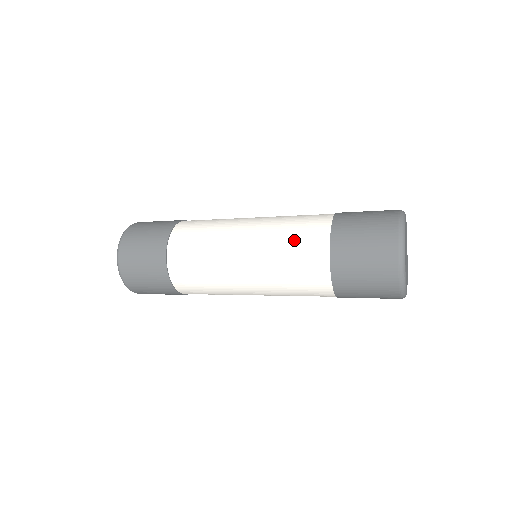
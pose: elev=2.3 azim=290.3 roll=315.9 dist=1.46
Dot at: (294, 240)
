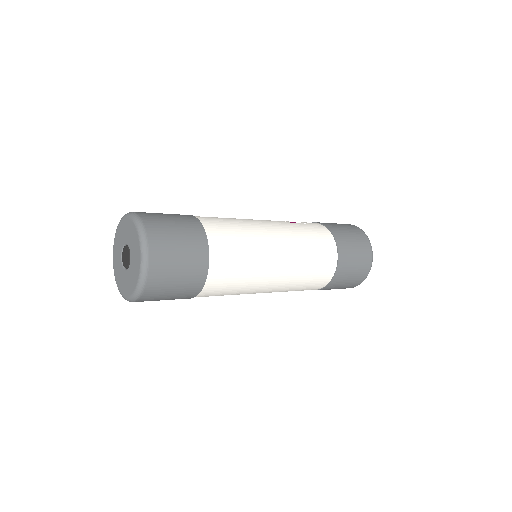
Dot at: (315, 266)
